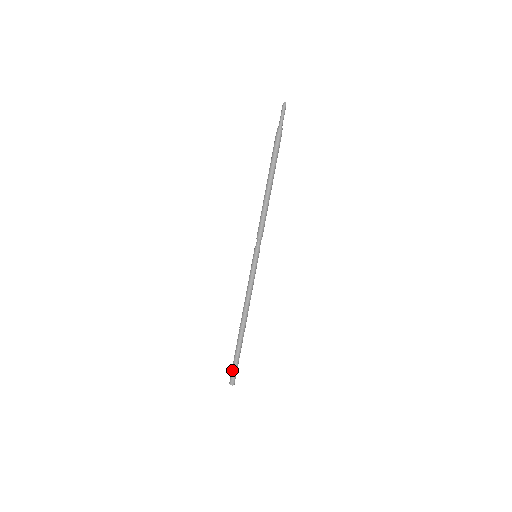
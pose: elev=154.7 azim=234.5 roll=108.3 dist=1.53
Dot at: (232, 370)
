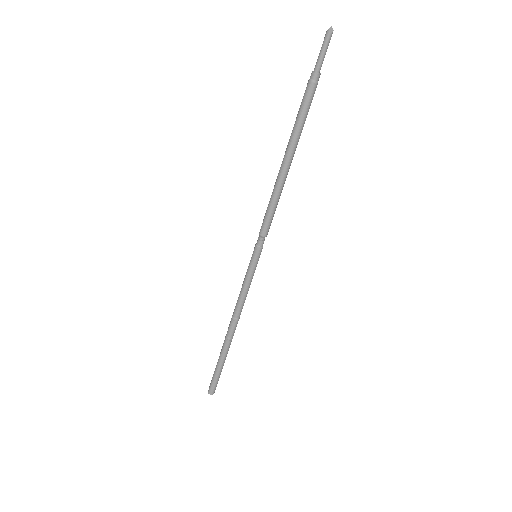
Dot at: (212, 380)
